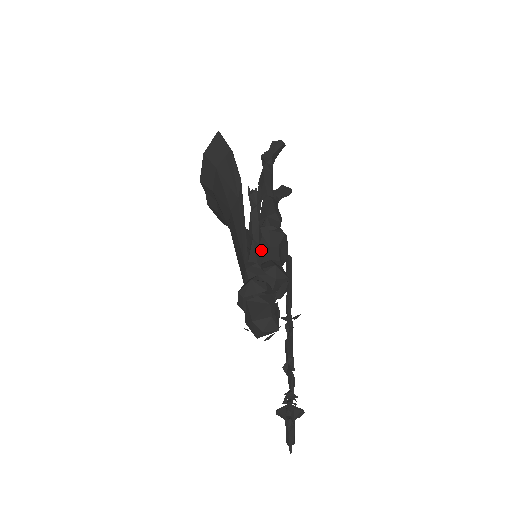
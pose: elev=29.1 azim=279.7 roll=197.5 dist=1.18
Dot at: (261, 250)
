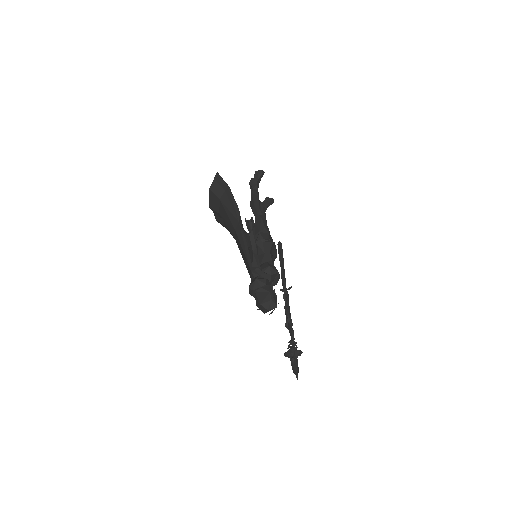
Dot at: (259, 255)
